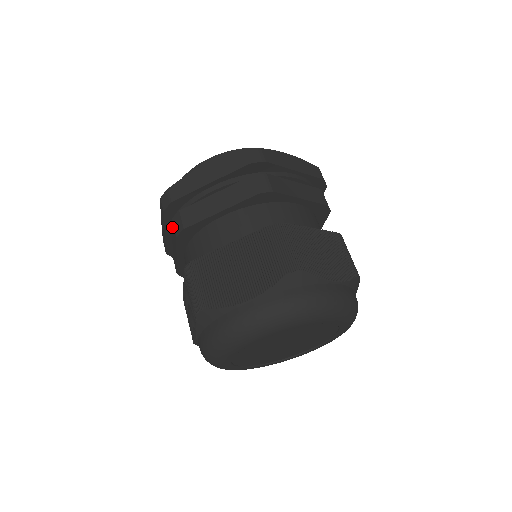
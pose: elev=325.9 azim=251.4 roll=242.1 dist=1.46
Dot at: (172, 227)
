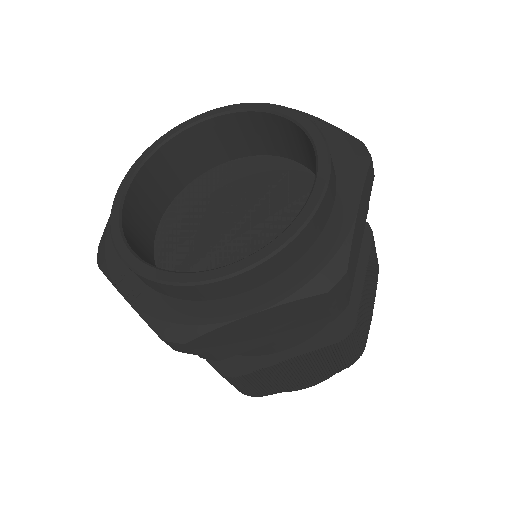
Dot at: occluded
